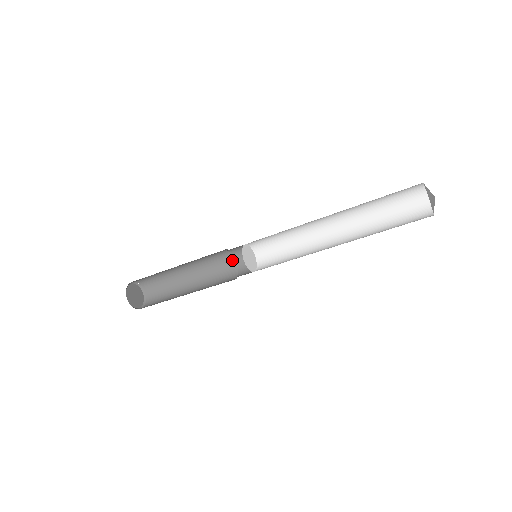
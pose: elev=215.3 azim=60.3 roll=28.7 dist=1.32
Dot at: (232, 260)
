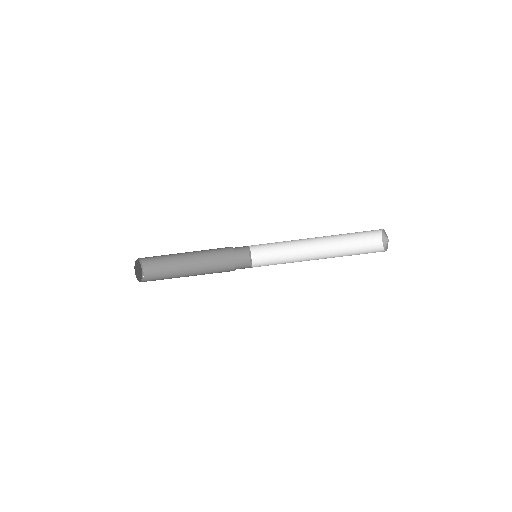
Dot at: (232, 263)
